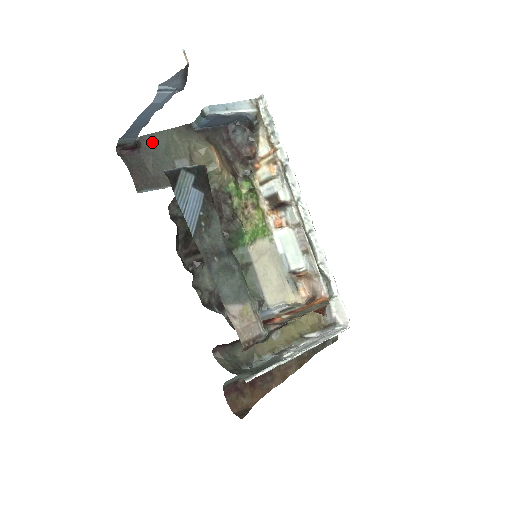
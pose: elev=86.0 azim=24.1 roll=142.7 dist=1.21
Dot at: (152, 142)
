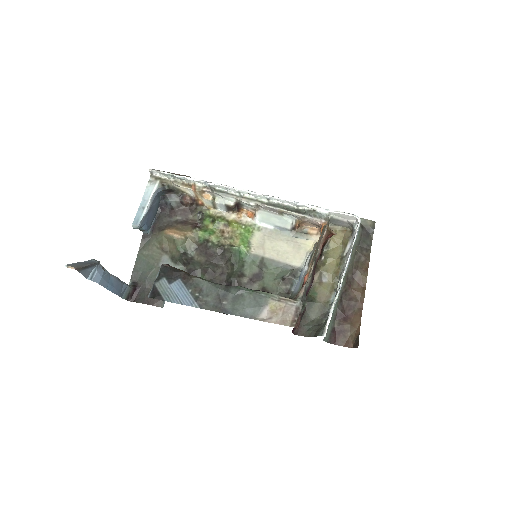
Dot at: (139, 273)
